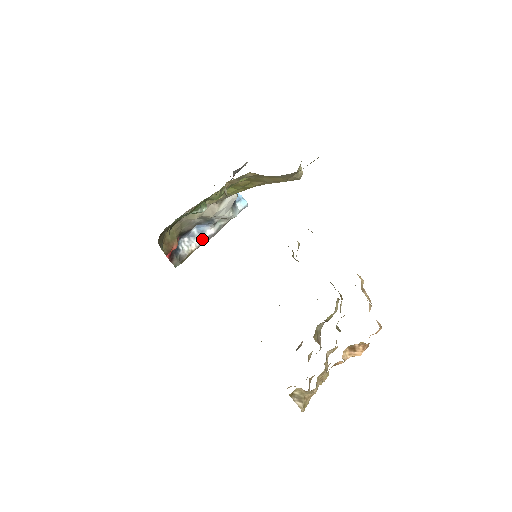
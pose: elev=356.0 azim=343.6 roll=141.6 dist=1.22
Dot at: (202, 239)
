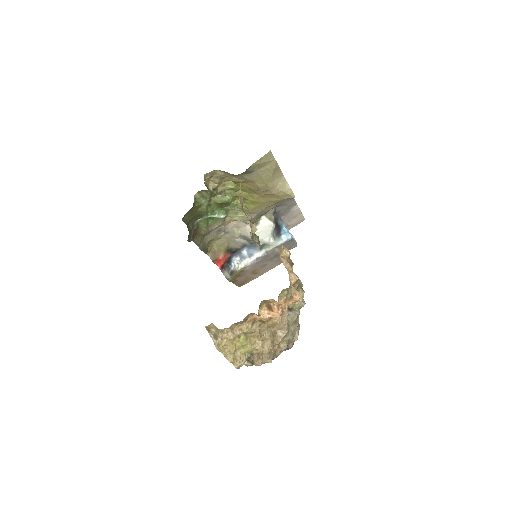
Dot at: (250, 260)
